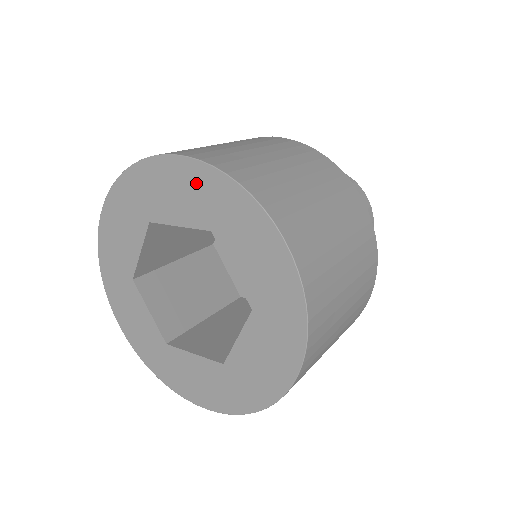
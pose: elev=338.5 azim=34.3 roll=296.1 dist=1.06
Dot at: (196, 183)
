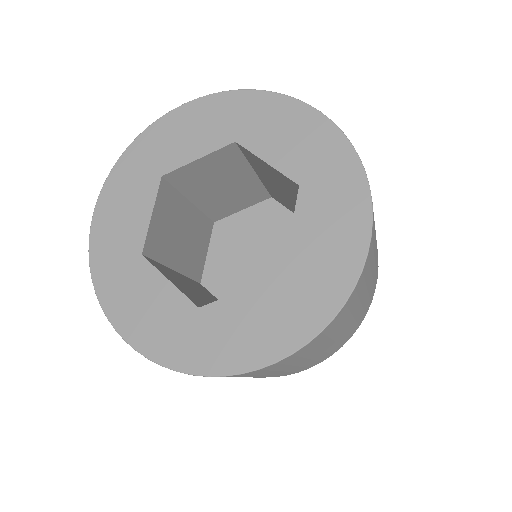
Dot at: (212, 112)
